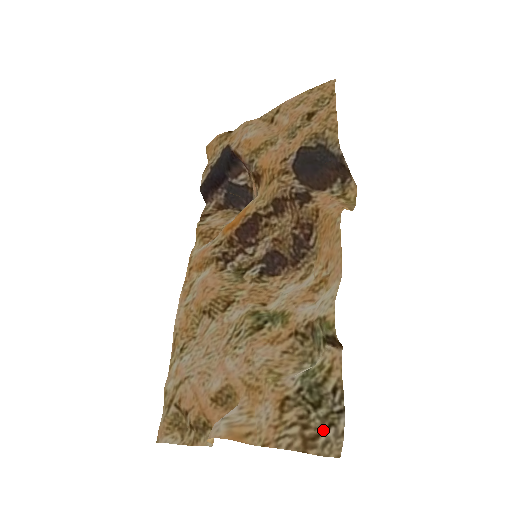
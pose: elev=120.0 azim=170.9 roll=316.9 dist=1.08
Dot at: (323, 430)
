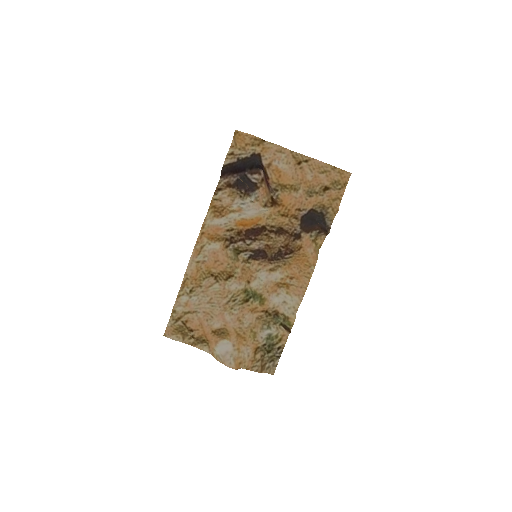
Dot at: (268, 362)
